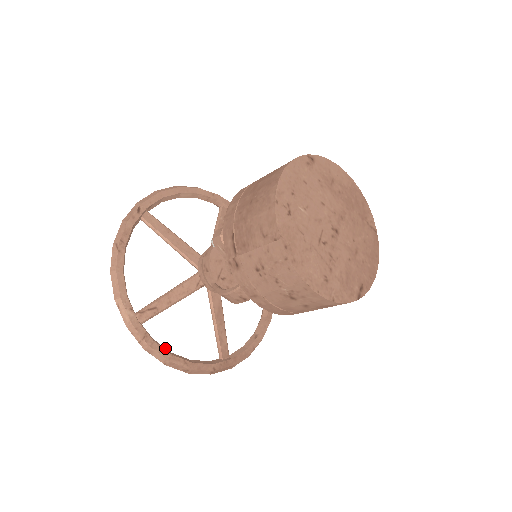
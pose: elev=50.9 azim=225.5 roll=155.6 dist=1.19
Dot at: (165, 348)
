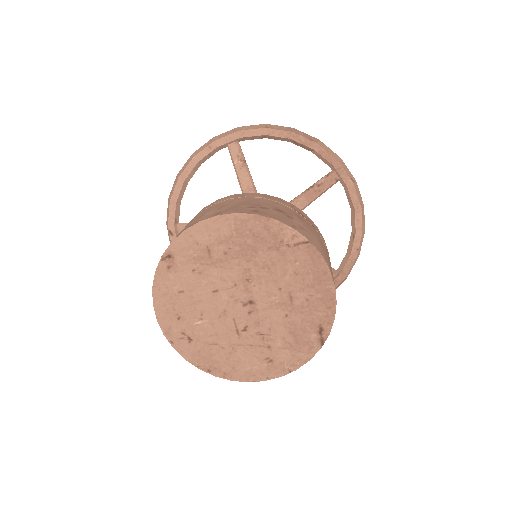
Dot at: occluded
